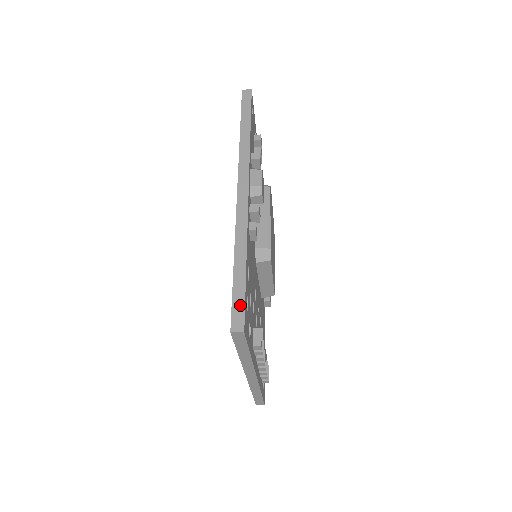
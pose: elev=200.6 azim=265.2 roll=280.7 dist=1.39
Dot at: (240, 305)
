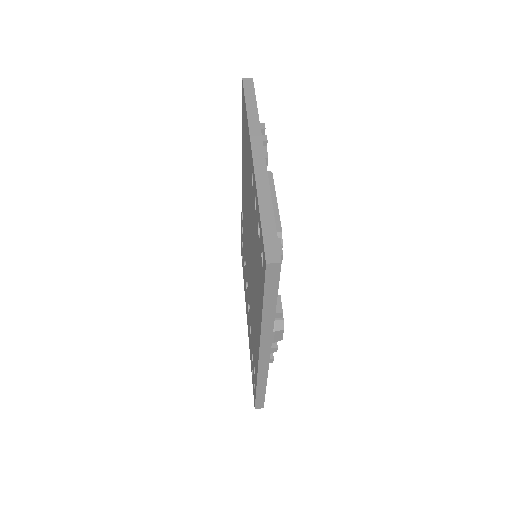
Dot at: (261, 402)
